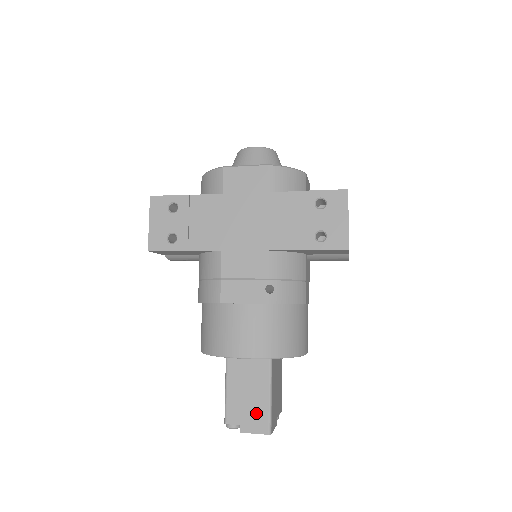
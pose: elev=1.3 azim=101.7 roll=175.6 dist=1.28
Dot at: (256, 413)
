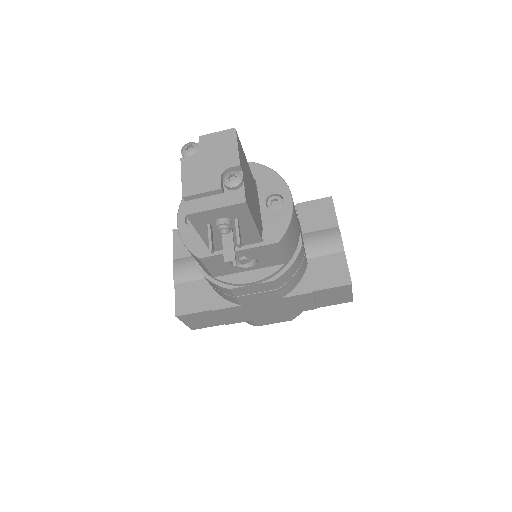
Dot at: occluded
